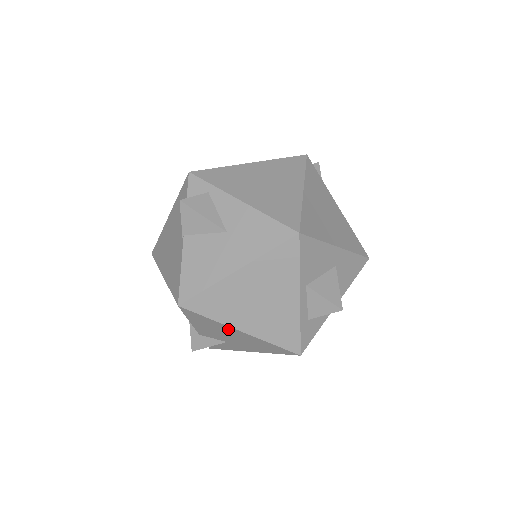
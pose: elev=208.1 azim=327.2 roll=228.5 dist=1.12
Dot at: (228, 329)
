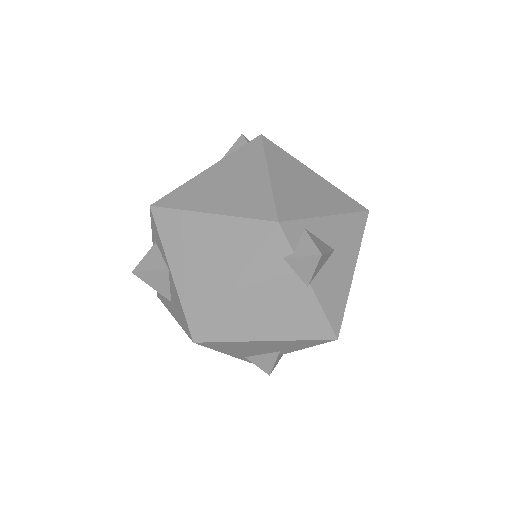
Dot at: occluded
